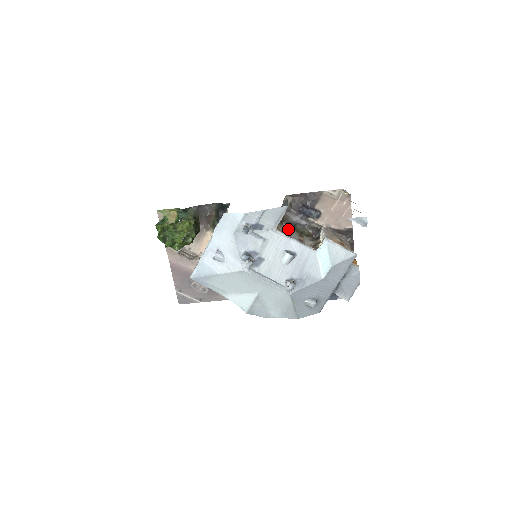
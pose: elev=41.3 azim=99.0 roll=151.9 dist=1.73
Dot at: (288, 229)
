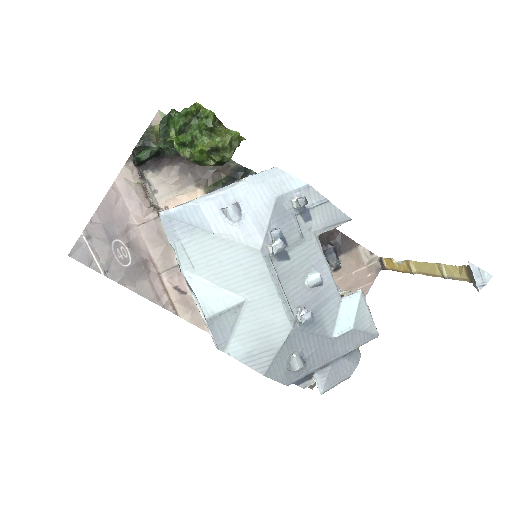
Dot at: occluded
